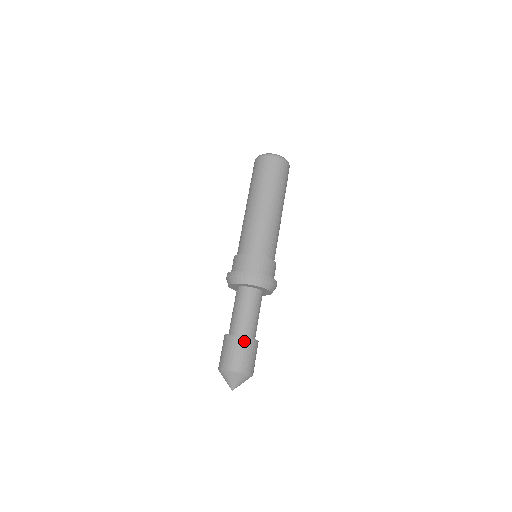
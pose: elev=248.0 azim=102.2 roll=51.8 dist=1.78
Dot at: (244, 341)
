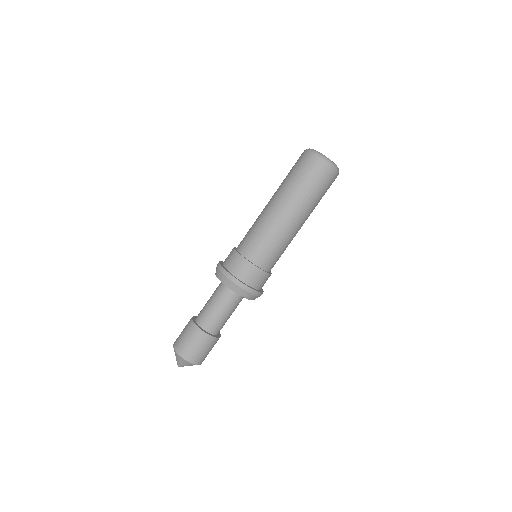
Dot at: (212, 341)
